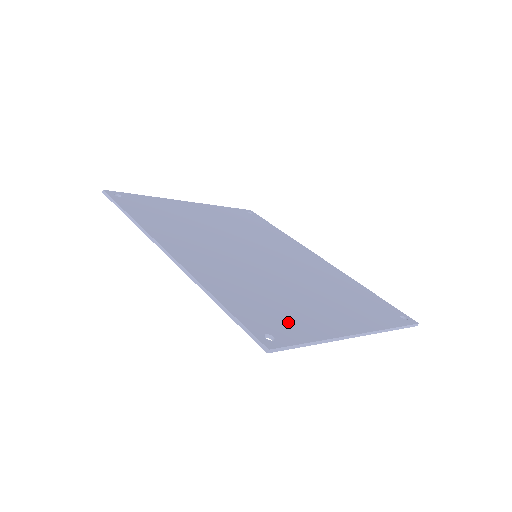
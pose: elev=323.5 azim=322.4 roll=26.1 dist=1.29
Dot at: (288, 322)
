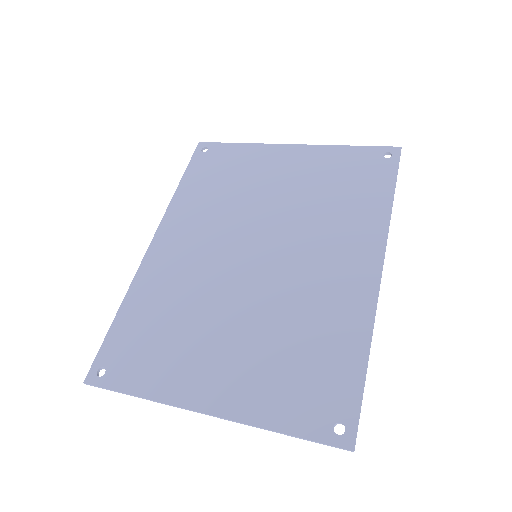
Dot at: (142, 363)
